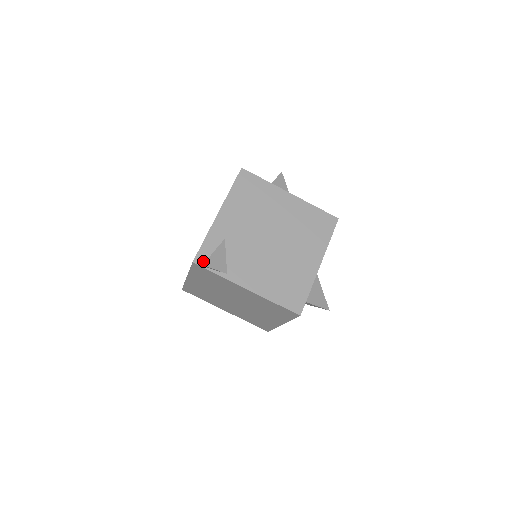
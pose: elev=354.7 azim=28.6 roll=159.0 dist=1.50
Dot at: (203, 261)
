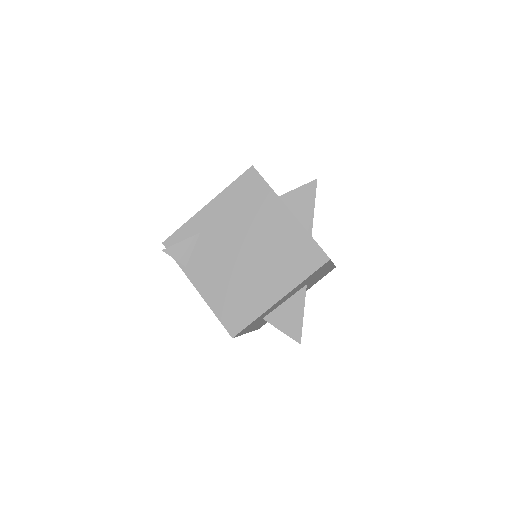
Dot at: occluded
